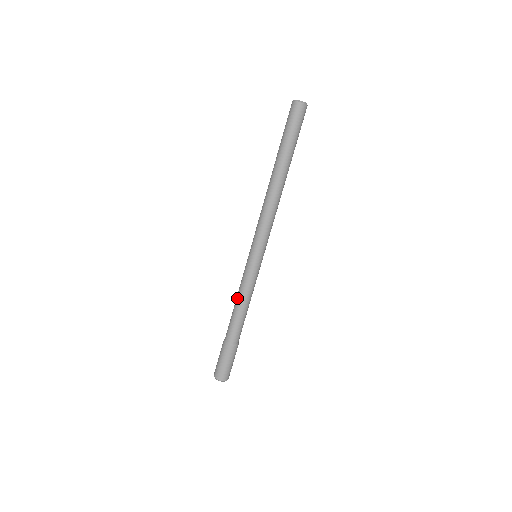
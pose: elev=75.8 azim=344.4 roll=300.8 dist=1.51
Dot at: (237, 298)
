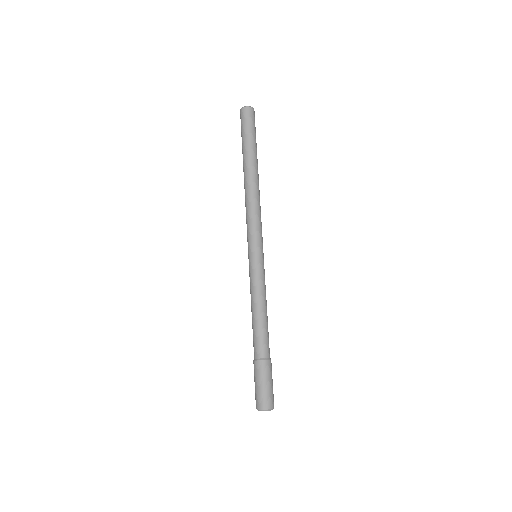
Dot at: (257, 305)
